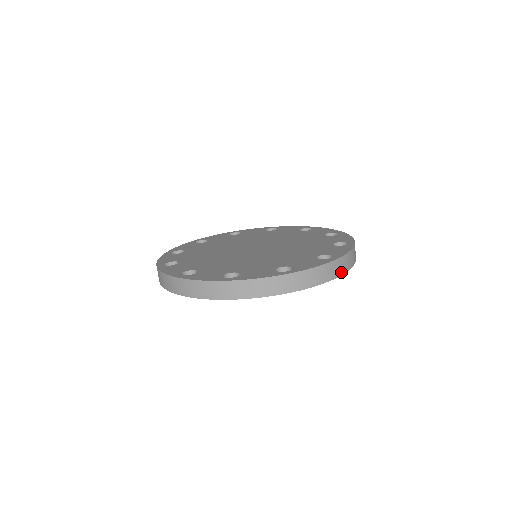
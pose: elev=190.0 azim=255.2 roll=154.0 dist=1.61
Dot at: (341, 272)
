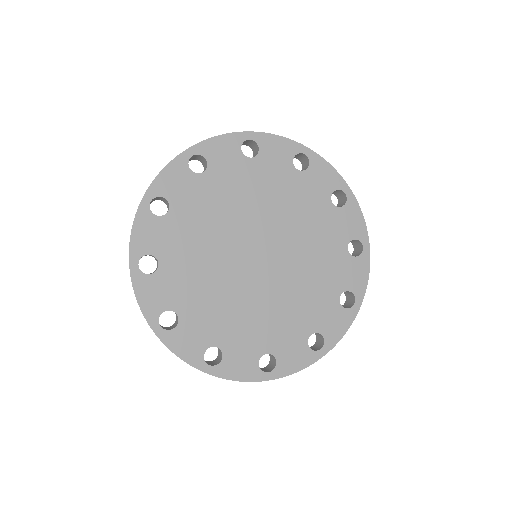
Dot at: occluded
